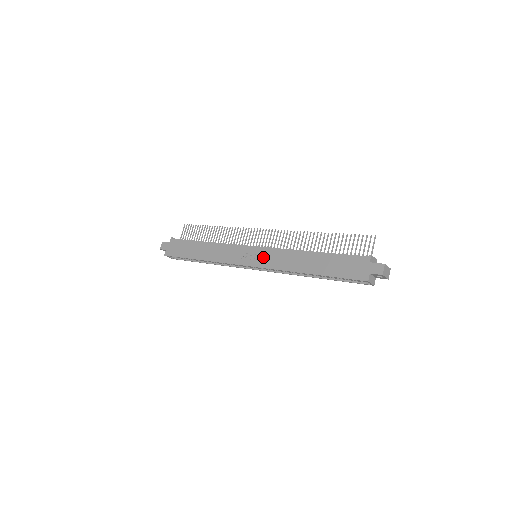
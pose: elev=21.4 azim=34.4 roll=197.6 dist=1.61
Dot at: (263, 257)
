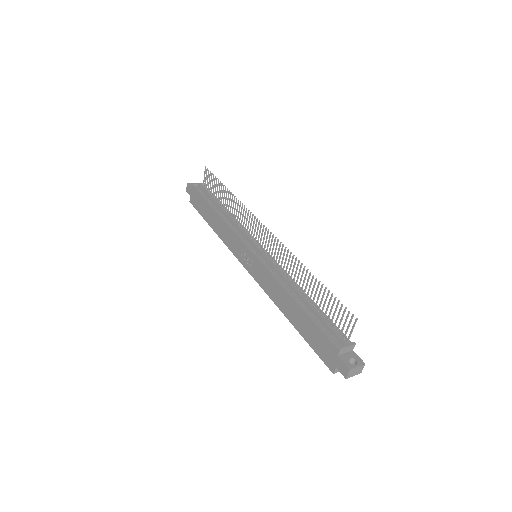
Dot at: (256, 270)
